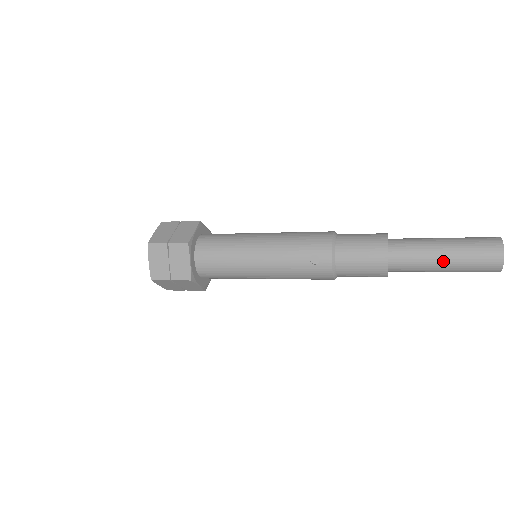
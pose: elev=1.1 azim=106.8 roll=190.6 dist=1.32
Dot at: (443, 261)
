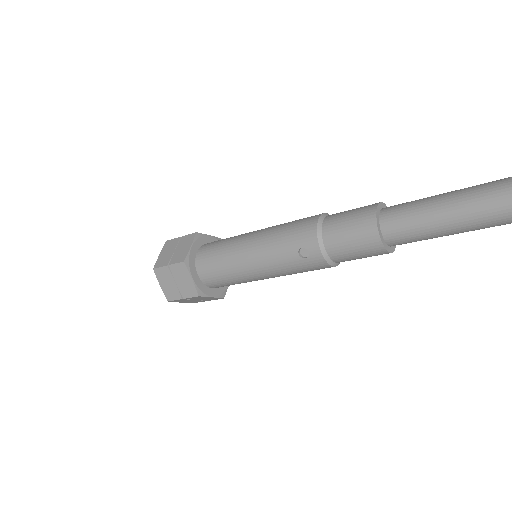
Dot at: (446, 224)
